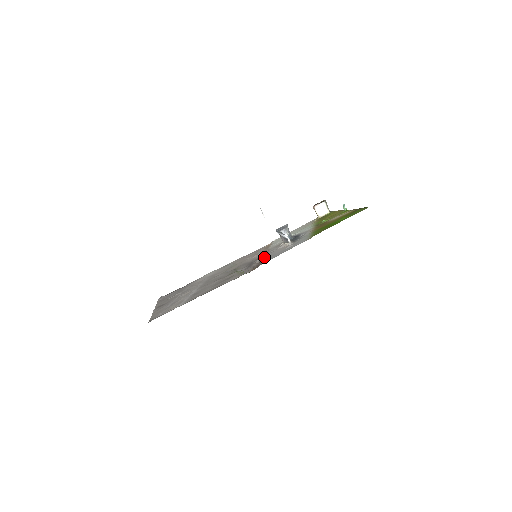
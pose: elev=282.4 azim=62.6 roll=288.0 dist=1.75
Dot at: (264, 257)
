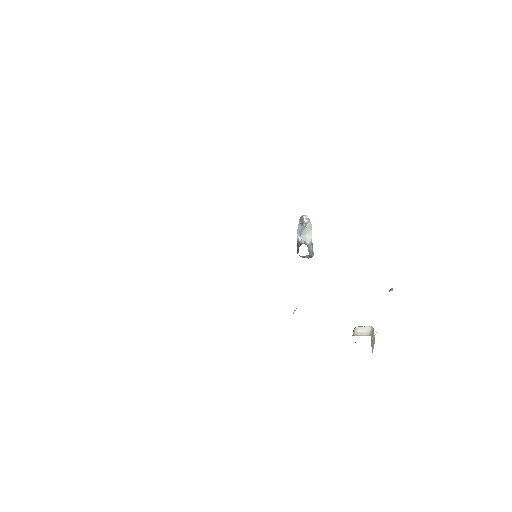
Dot at: occluded
